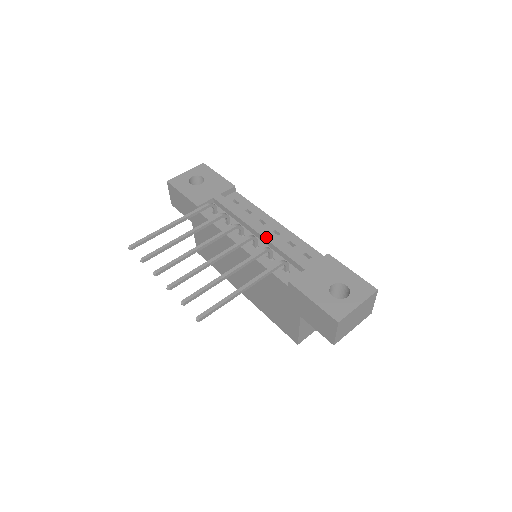
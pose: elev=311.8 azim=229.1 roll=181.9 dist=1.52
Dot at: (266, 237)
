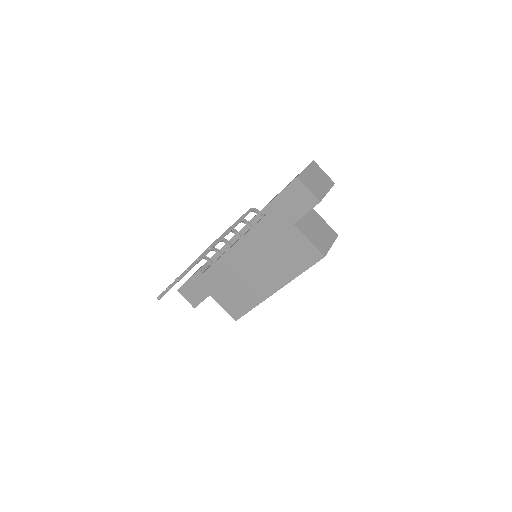
Dot at: (242, 228)
